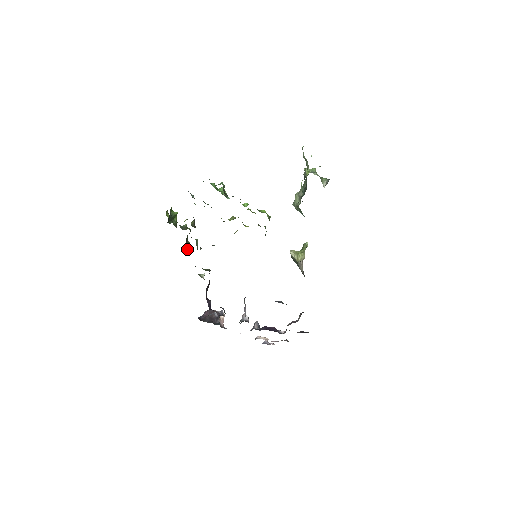
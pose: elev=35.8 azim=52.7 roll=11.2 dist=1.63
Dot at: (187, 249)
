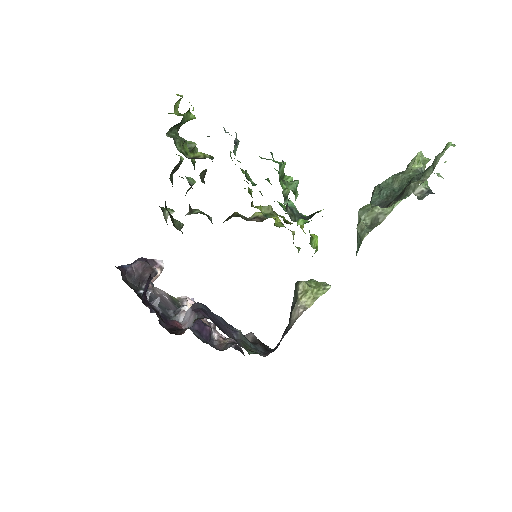
Dot at: (171, 173)
